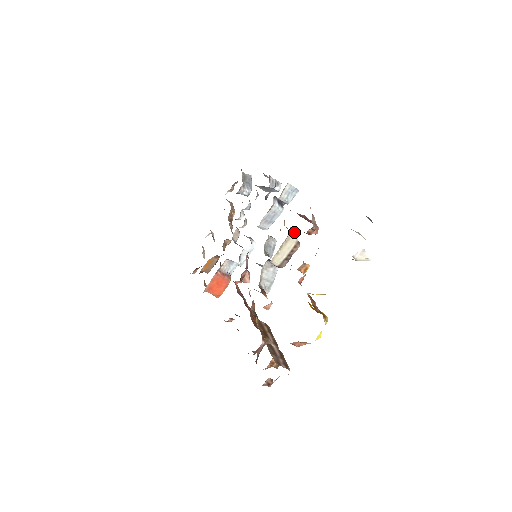
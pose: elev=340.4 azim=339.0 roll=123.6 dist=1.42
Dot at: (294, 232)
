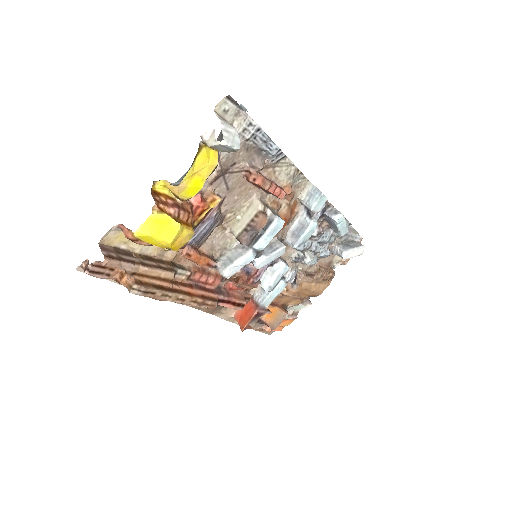
Dot at: (279, 216)
